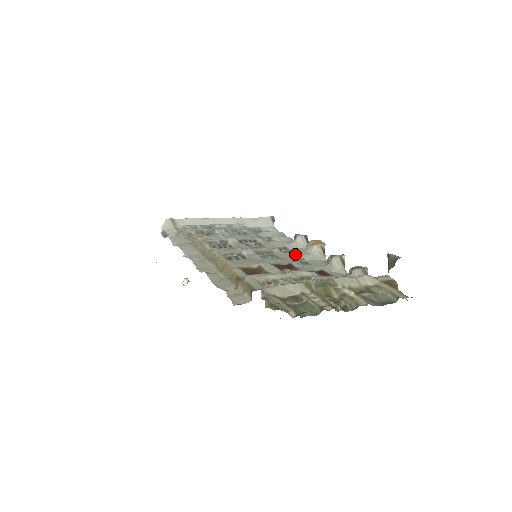
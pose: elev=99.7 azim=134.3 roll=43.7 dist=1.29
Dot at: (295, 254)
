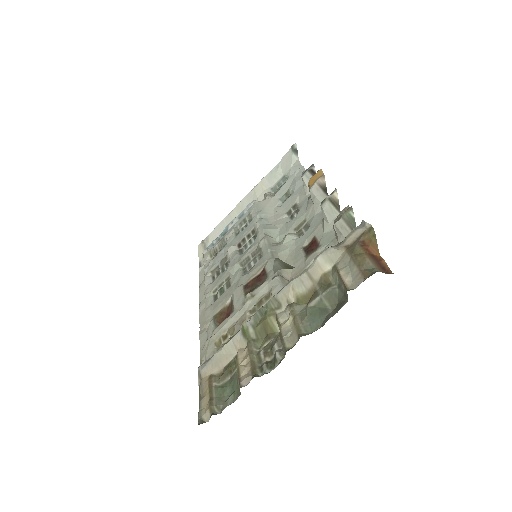
Dot at: (297, 217)
